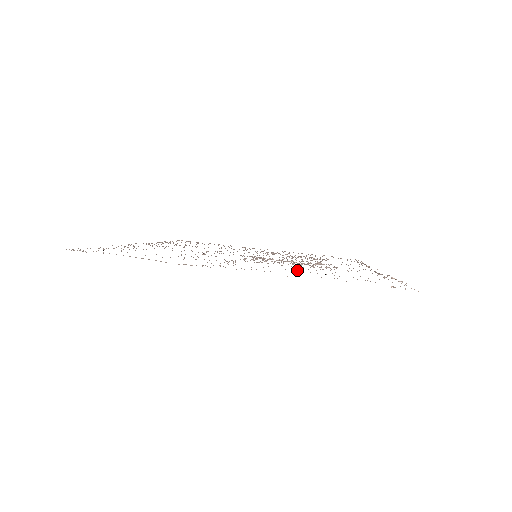
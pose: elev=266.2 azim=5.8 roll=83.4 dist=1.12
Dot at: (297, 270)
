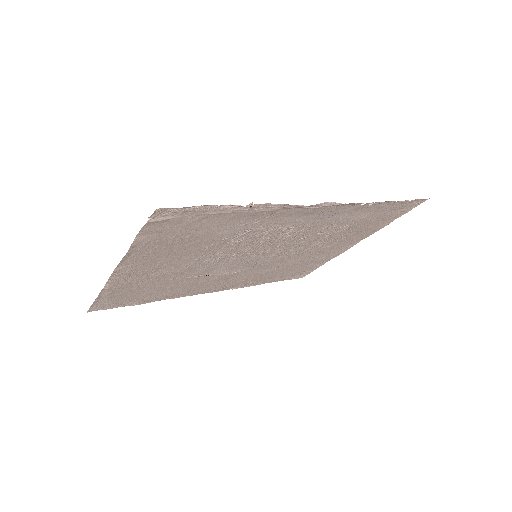
Dot at: (171, 248)
